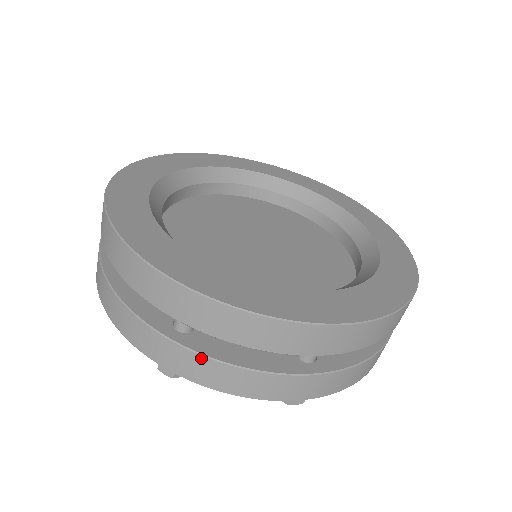
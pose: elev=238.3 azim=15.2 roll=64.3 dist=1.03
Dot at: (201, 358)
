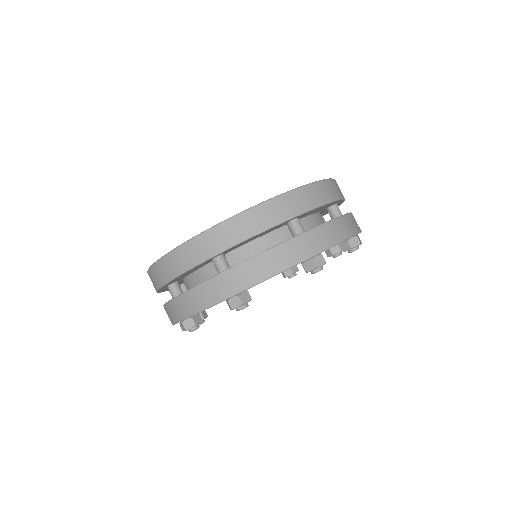
Dot at: (173, 301)
